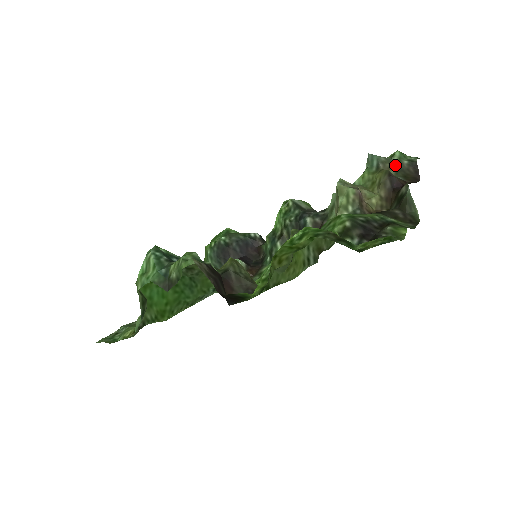
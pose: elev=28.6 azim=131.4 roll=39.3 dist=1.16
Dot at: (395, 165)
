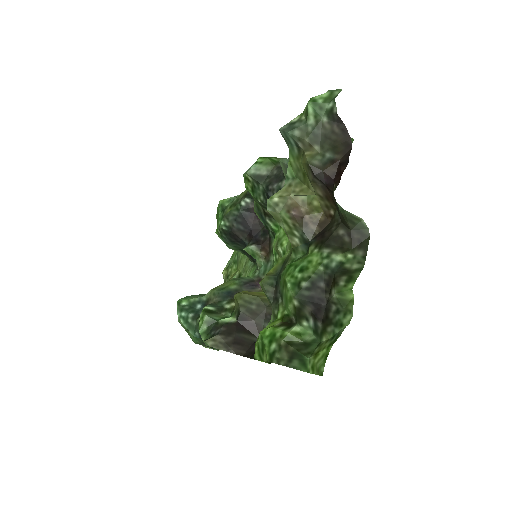
Dot at: (315, 134)
